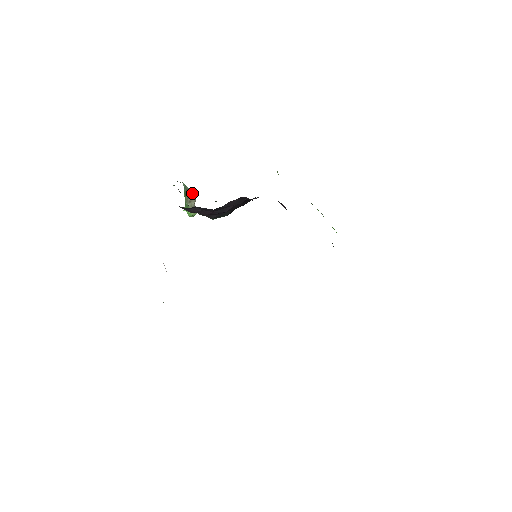
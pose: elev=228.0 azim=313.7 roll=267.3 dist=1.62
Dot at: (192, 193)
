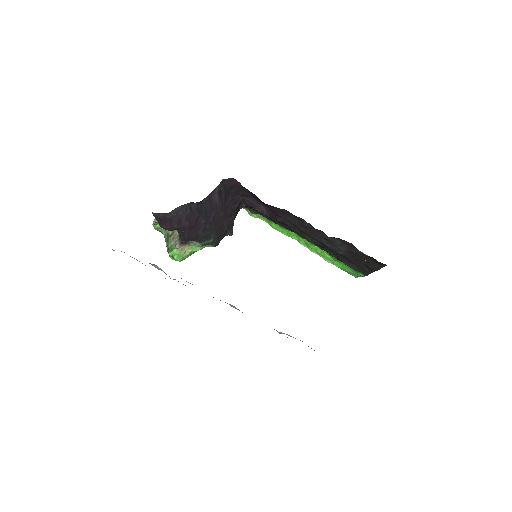
Dot at: (173, 231)
